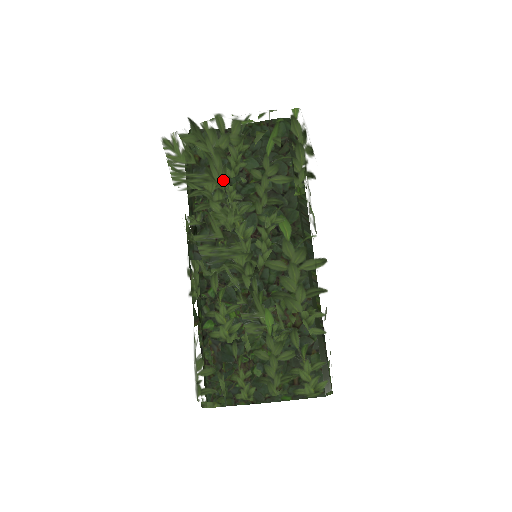
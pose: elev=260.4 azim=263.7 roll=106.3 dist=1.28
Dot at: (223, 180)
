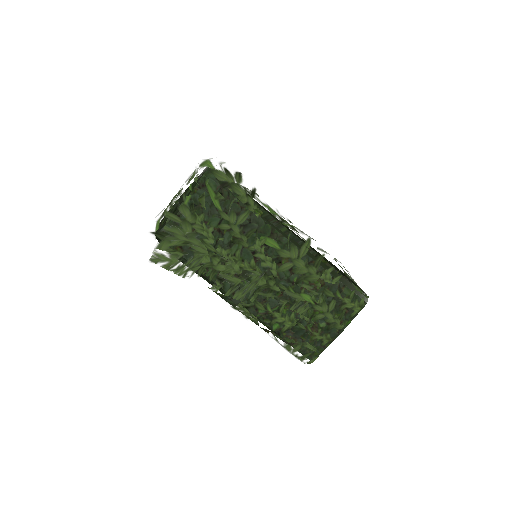
Dot at: (209, 249)
